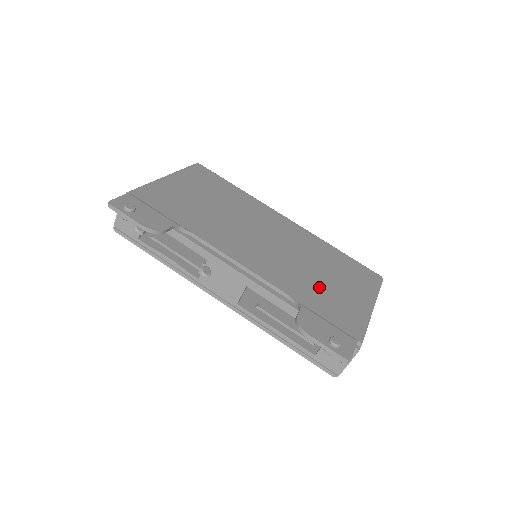
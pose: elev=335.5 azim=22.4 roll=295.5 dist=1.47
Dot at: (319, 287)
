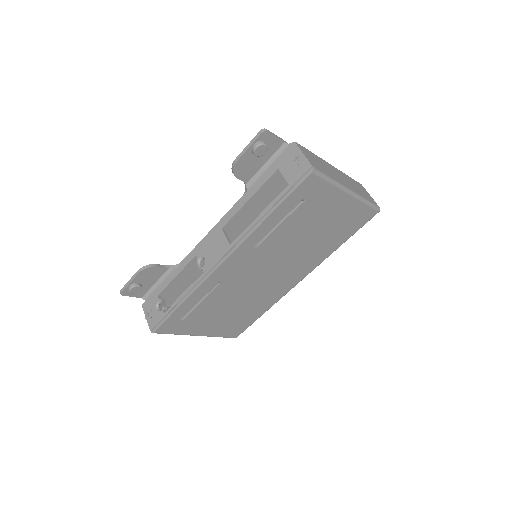
Dot at: occluded
